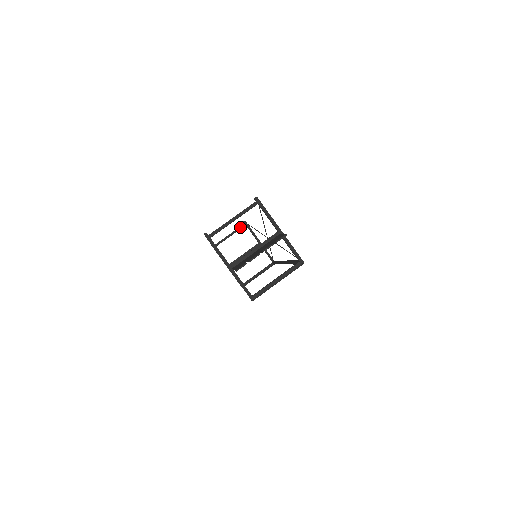
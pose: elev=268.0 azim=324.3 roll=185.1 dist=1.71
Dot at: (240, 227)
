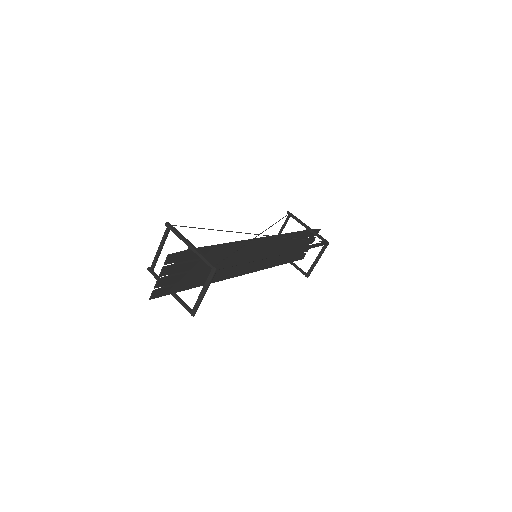
Dot at: (286, 220)
